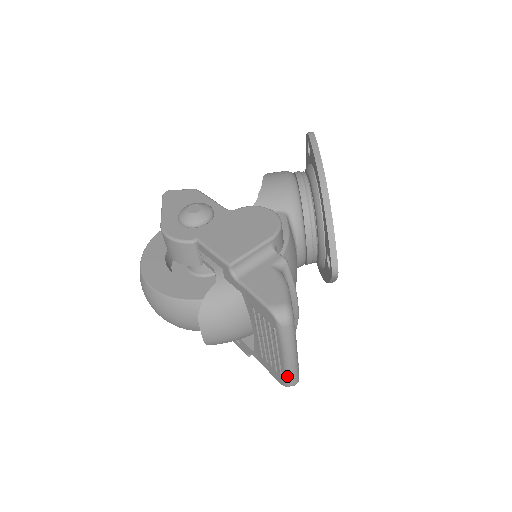
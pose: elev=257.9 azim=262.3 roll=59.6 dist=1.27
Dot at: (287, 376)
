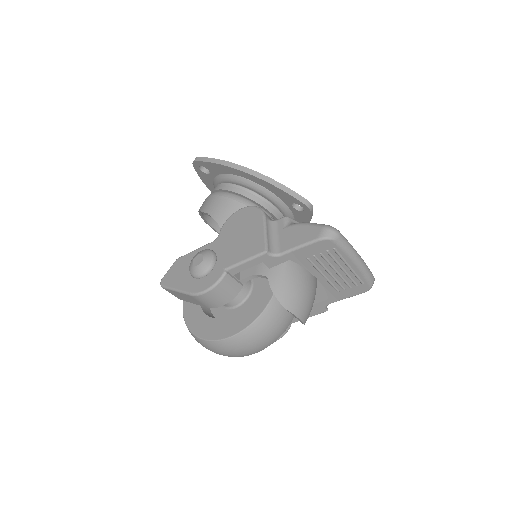
Dot at: (367, 276)
